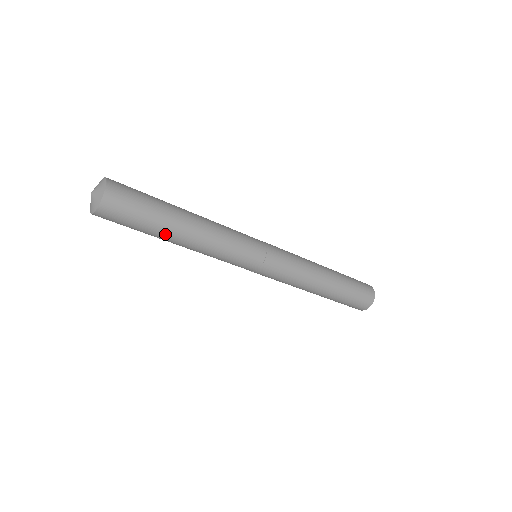
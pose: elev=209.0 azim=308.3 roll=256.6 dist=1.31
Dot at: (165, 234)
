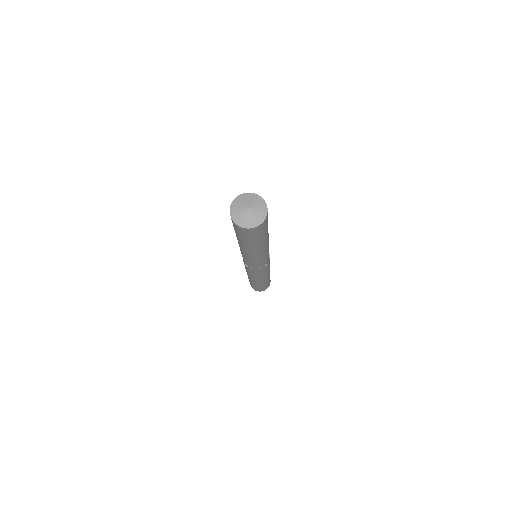
Dot at: (242, 244)
